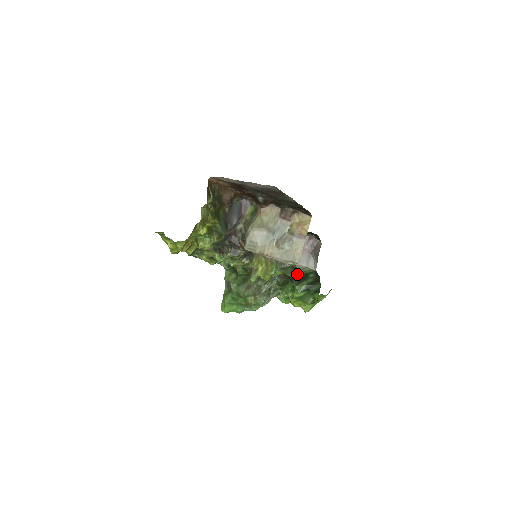
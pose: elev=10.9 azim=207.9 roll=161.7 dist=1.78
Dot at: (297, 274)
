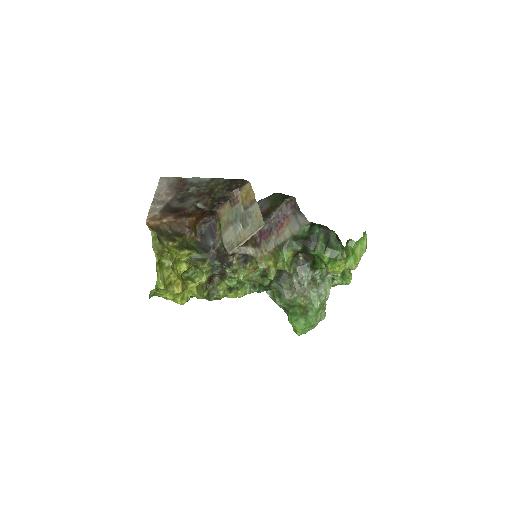
Dot at: (305, 241)
